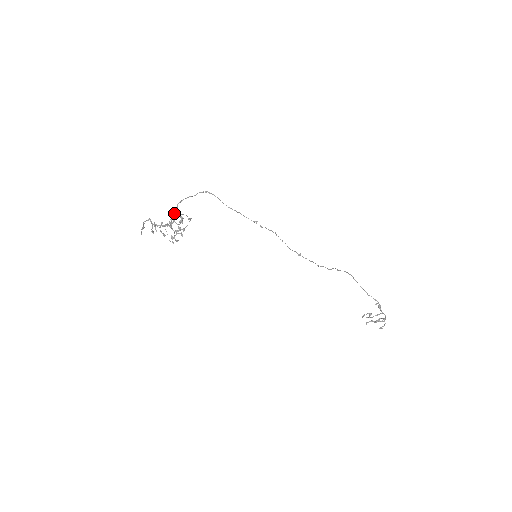
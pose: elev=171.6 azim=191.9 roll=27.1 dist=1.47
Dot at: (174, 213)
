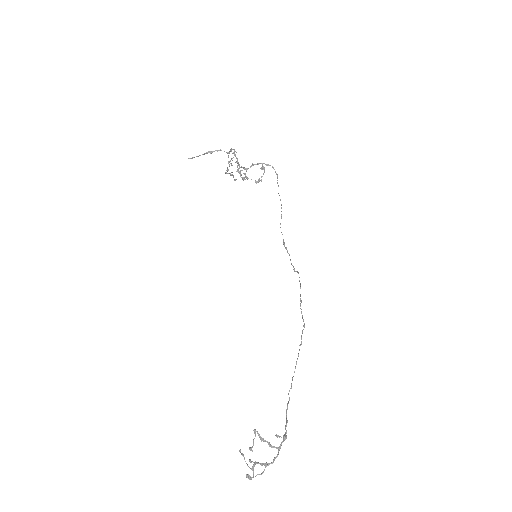
Dot at: (262, 163)
